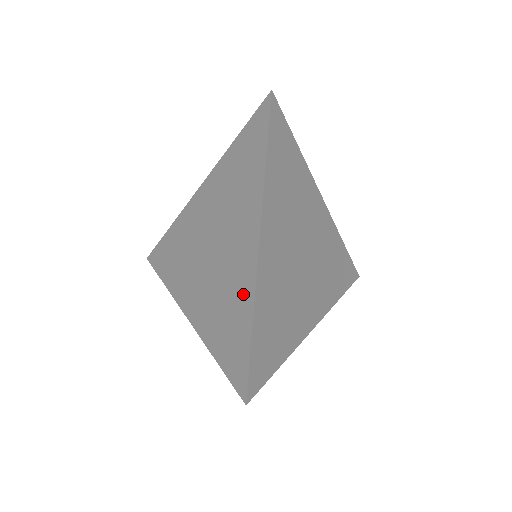
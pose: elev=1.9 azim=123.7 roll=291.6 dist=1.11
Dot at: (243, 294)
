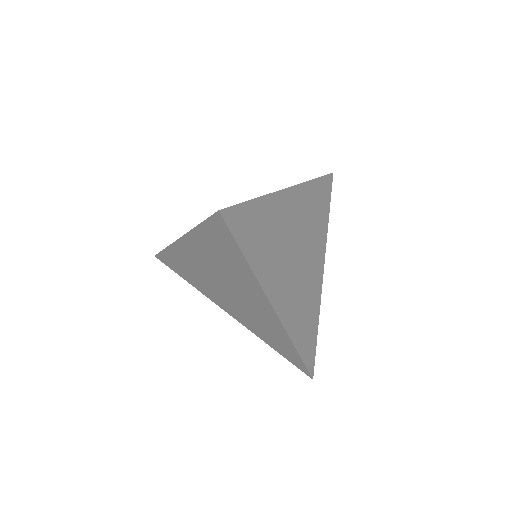
Dot at: (278, 332)
